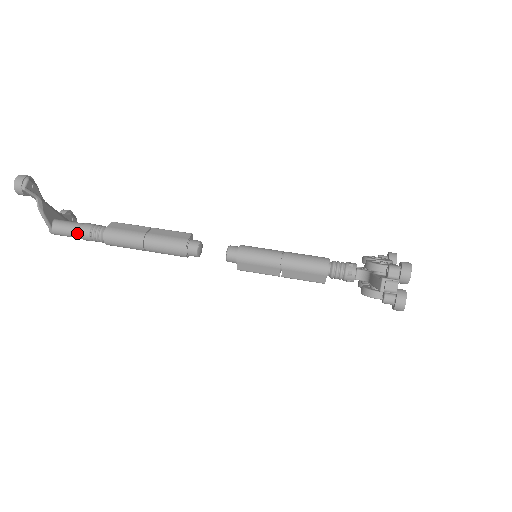
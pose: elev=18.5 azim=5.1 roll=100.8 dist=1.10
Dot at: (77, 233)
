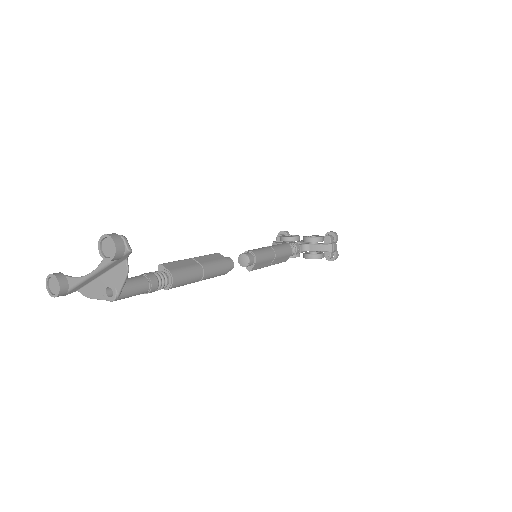
Dot at: (146, 288)
